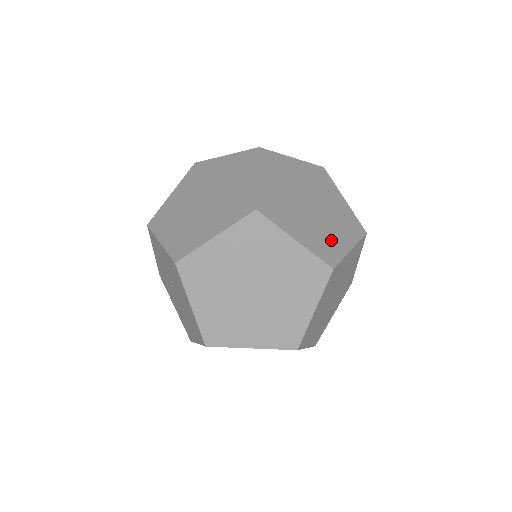
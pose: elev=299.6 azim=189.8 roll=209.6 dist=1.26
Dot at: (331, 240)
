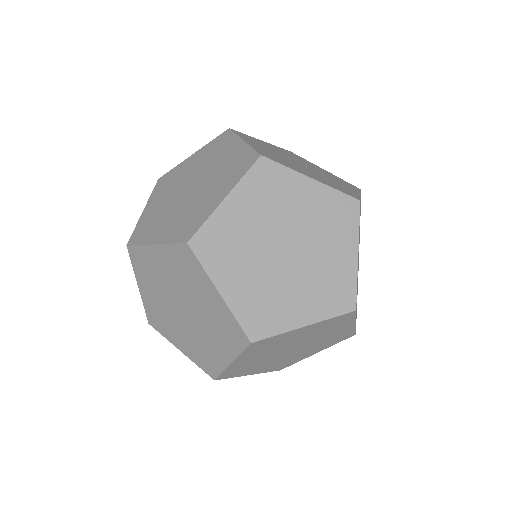
Dot at: (334, 273)
